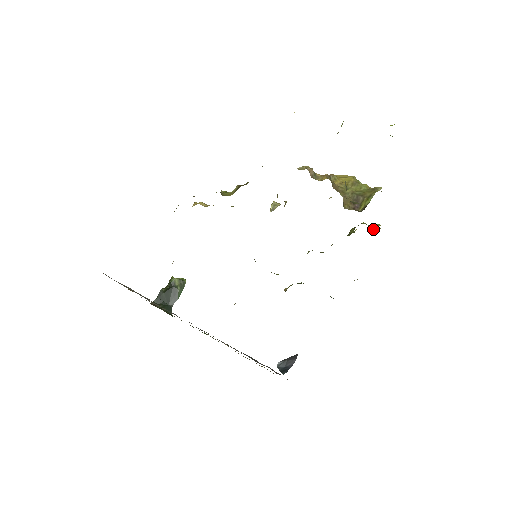
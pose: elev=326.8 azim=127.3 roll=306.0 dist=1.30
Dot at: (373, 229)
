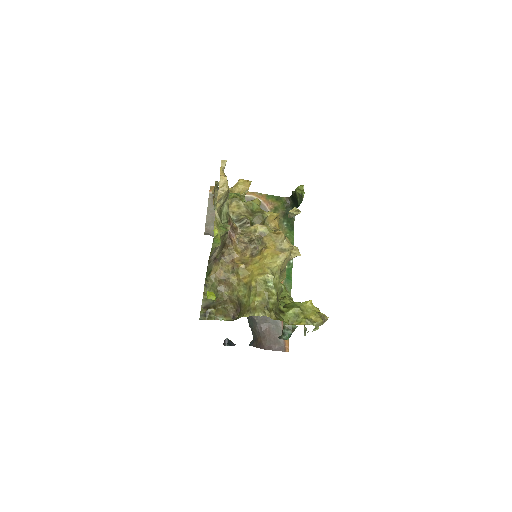
Dot at: (317, 315)
